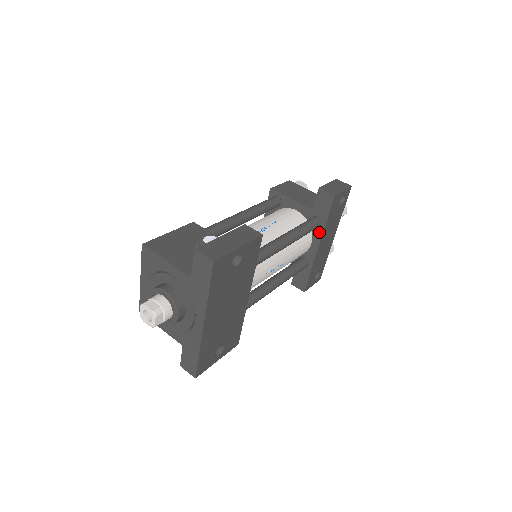
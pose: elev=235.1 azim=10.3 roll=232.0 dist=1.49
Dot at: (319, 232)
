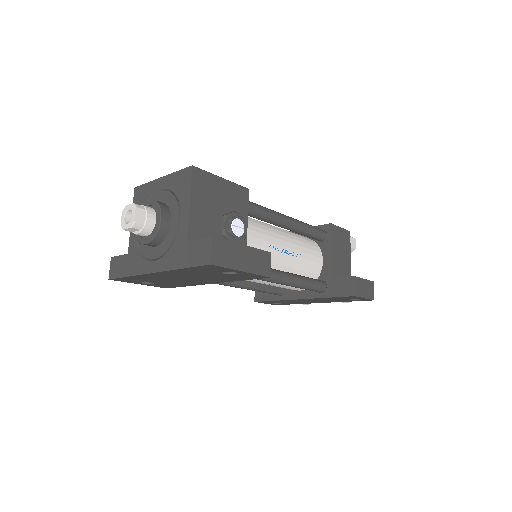
Dot at: (314, 294)
